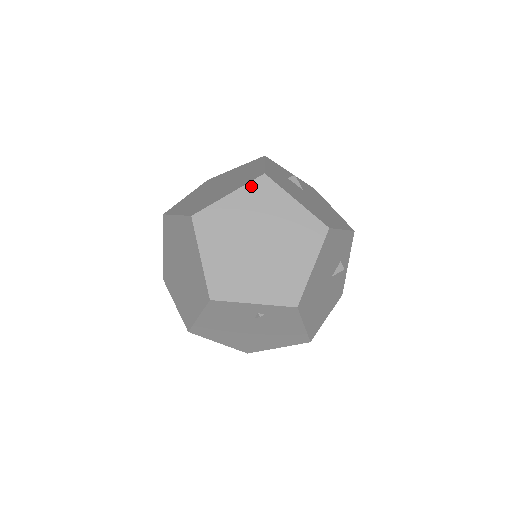
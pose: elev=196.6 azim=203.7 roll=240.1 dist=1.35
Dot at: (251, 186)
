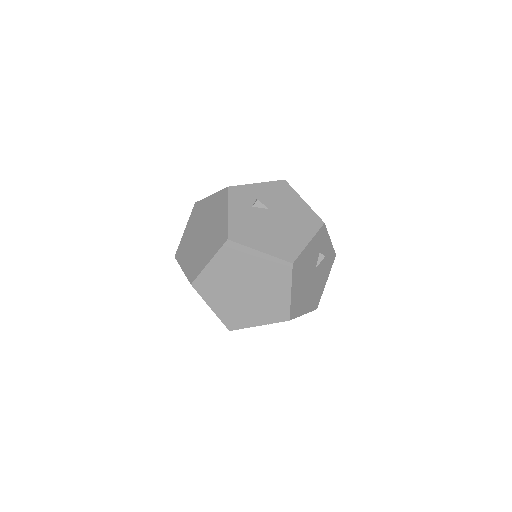
Dot at: (222, 252)
